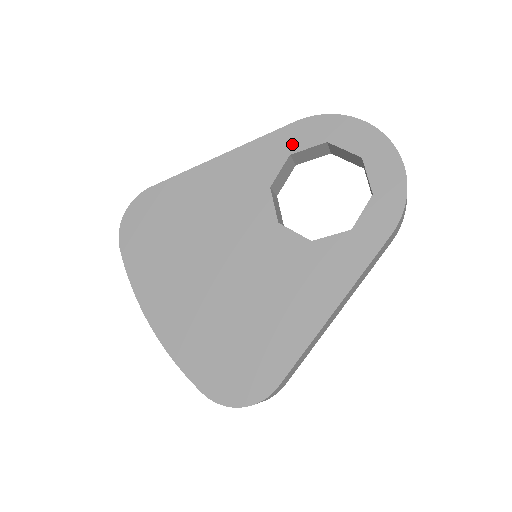
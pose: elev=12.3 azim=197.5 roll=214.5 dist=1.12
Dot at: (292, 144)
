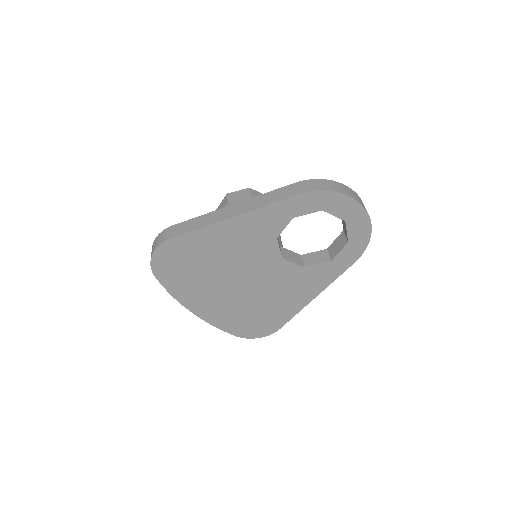
Dot at: (295, 211)
